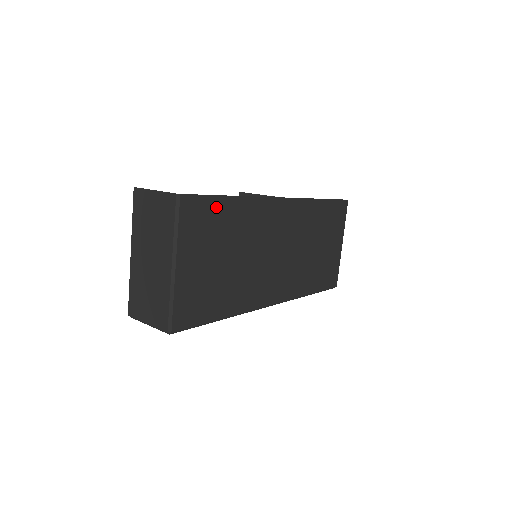
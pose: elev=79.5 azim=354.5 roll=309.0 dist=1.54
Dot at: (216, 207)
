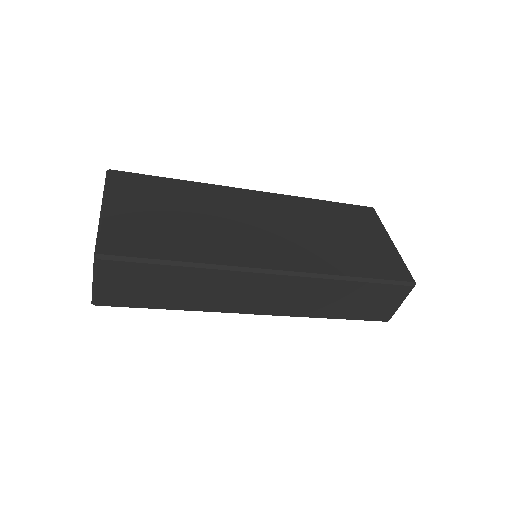
Dot at: (155, 182)
